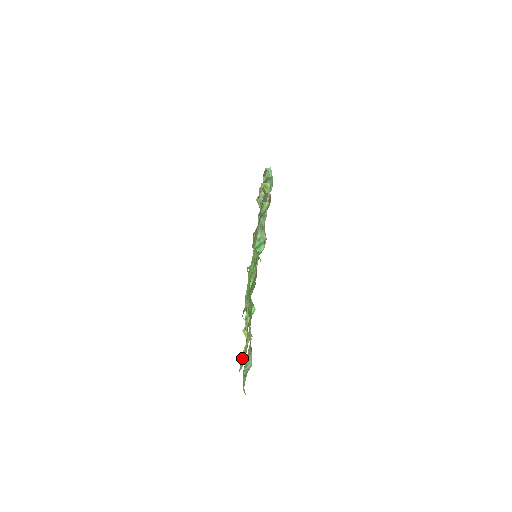
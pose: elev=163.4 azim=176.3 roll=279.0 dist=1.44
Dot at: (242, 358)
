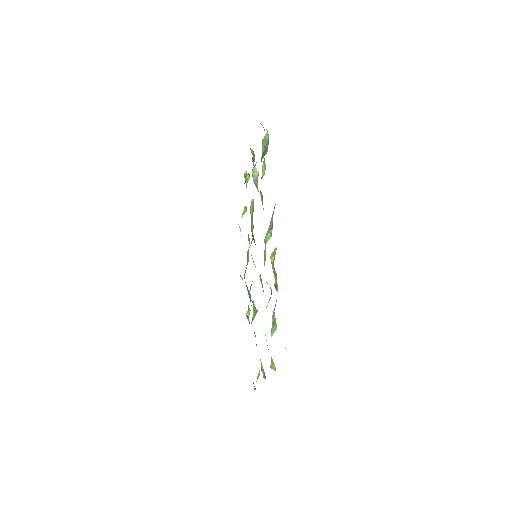
Dot at: occluded
